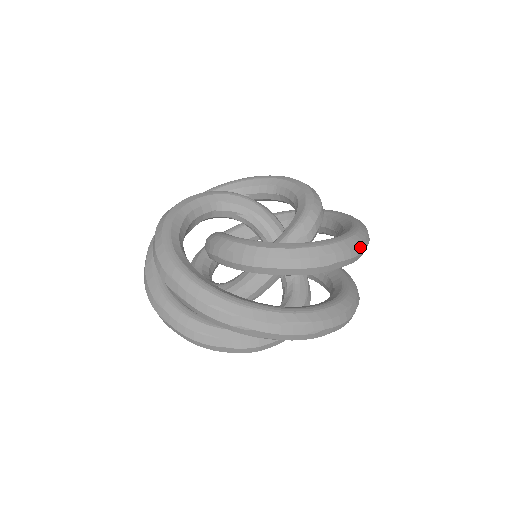
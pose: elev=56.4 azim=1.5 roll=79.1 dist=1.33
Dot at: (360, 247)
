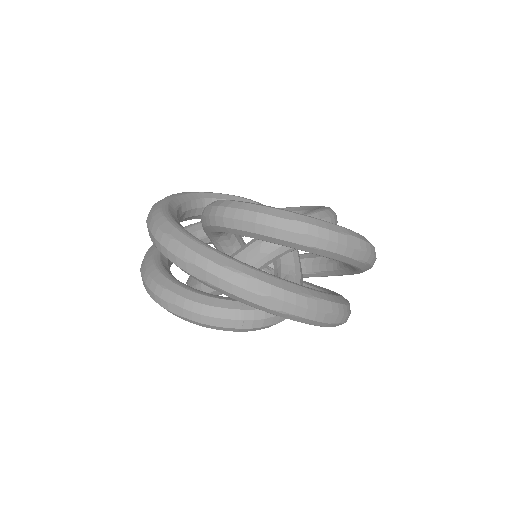
Dot at: (346, 239)
